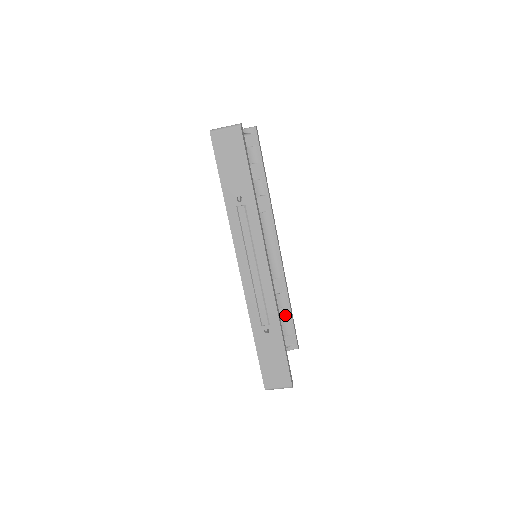
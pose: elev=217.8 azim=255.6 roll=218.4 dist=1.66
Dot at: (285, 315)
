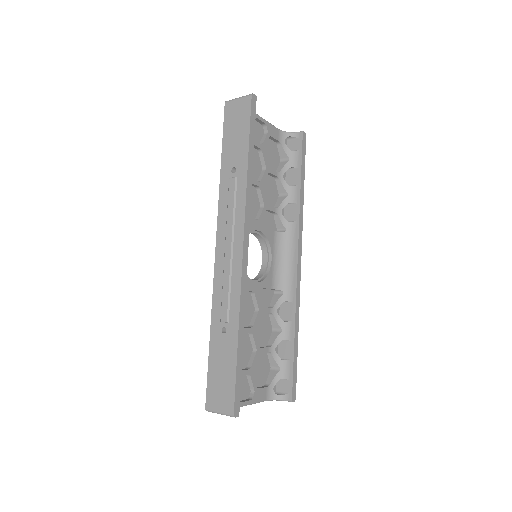
Dot at: (287, 351)
